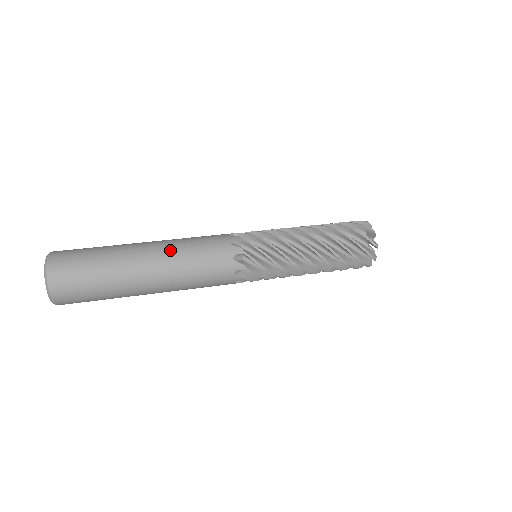
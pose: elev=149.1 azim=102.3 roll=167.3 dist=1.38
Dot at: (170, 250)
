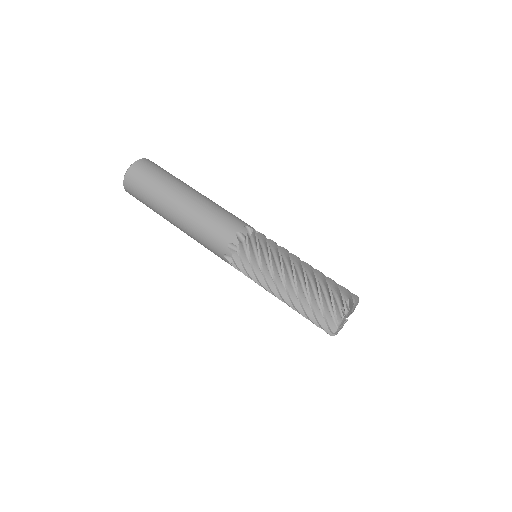
Dot at: (207, 201)
